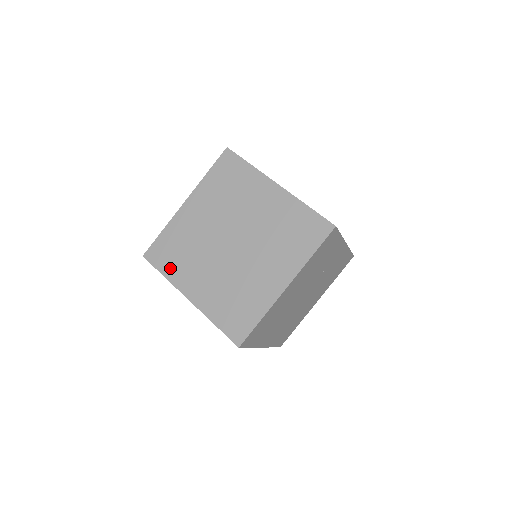
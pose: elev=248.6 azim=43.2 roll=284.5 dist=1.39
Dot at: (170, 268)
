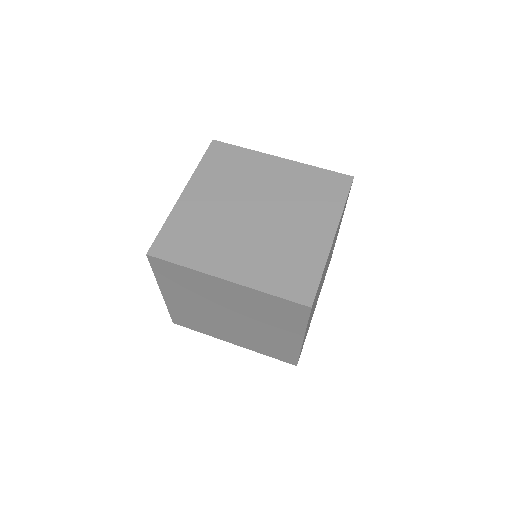
Dot at: (189, 256)
